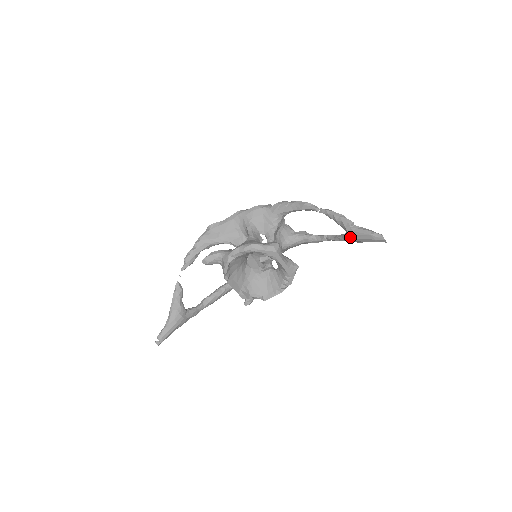
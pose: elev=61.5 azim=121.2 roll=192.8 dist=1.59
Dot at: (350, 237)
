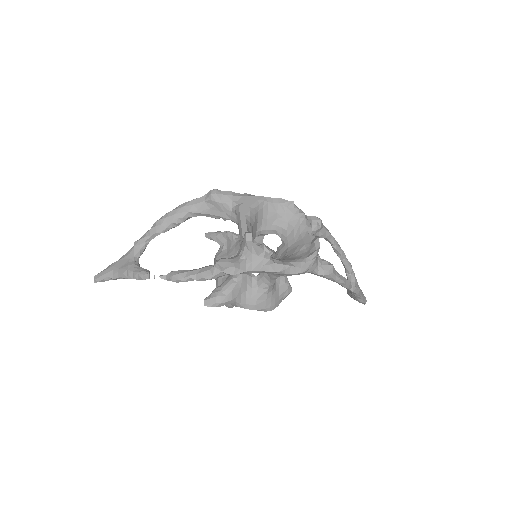
Dot at: (348, 294)
